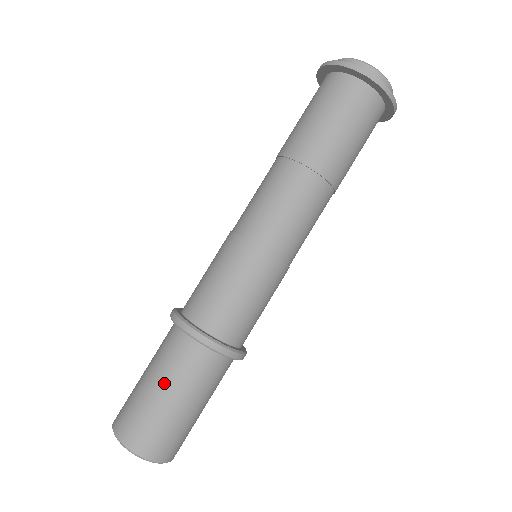
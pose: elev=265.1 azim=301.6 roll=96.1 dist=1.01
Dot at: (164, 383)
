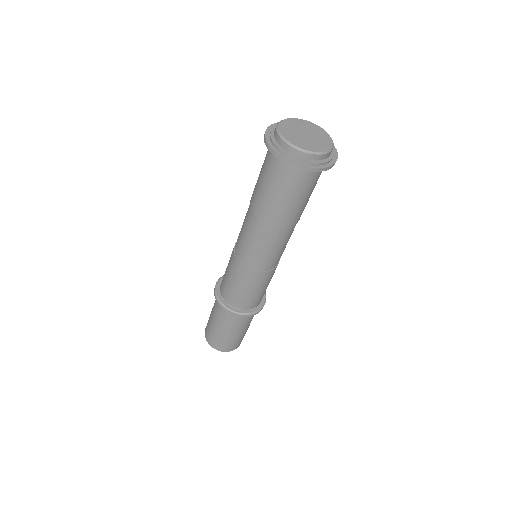
Dot at: (219, 325)
